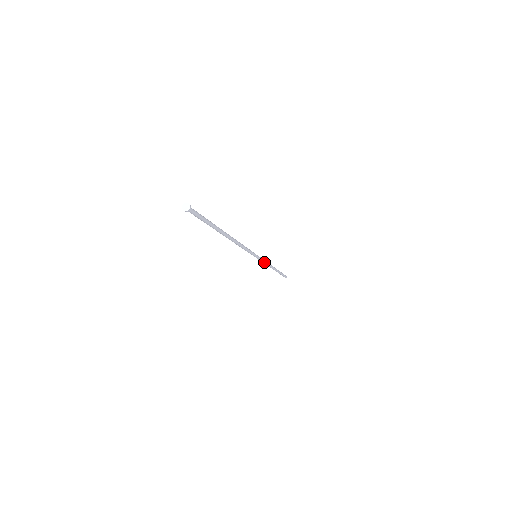
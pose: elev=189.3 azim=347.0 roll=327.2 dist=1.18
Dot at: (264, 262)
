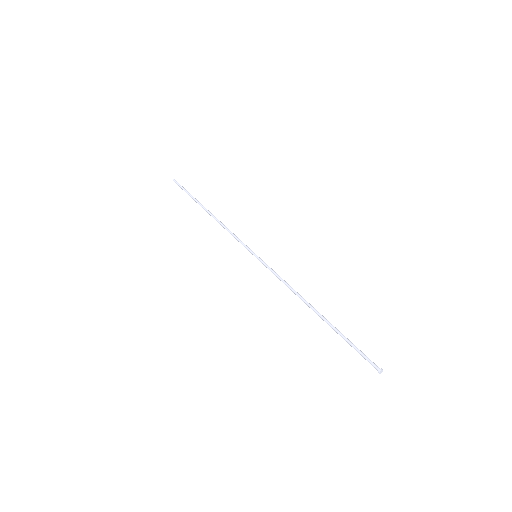
Dot at: (238, 239)
